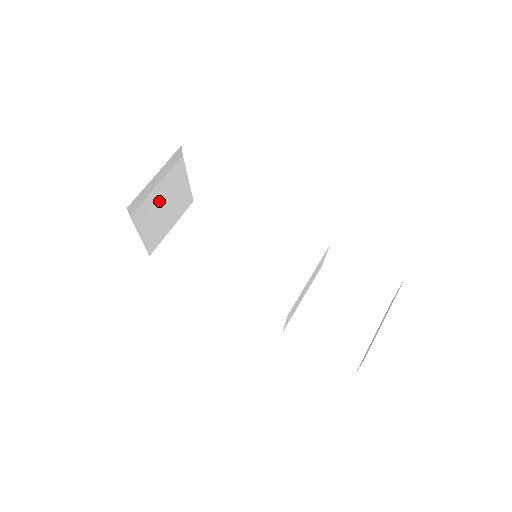
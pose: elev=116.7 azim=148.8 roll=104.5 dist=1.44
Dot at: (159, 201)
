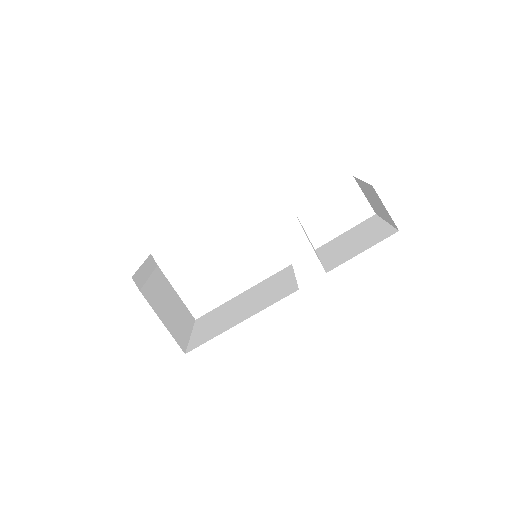
Dot at: (160, 295)
